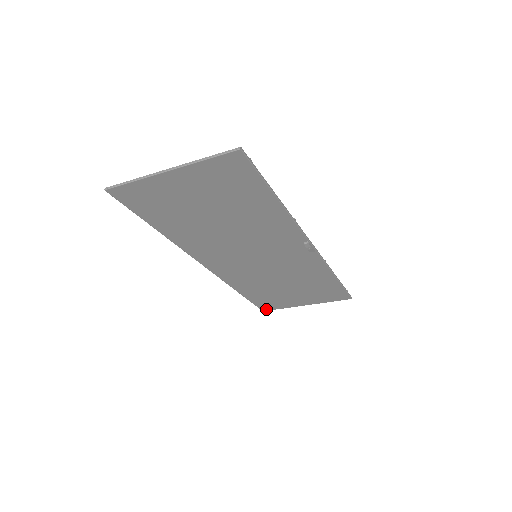
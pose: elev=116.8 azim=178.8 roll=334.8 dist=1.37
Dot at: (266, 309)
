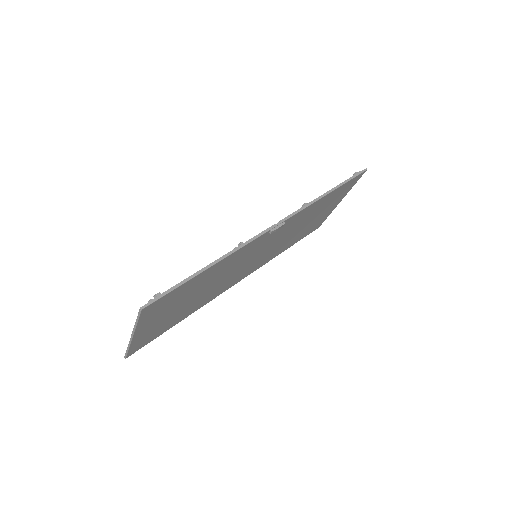
Dot at: (319, 226)
